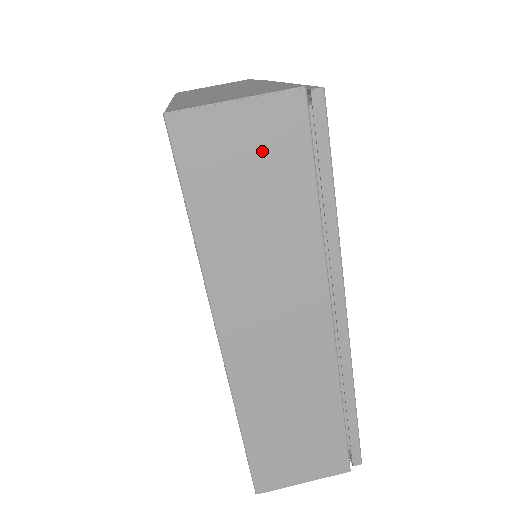
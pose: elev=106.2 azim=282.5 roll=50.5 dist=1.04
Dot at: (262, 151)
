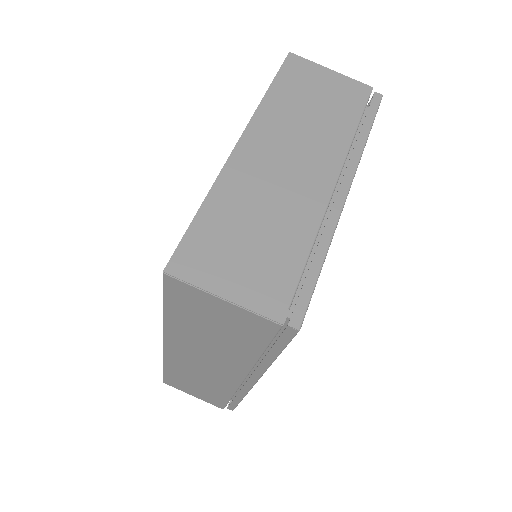
Dot at: (231, 322)
